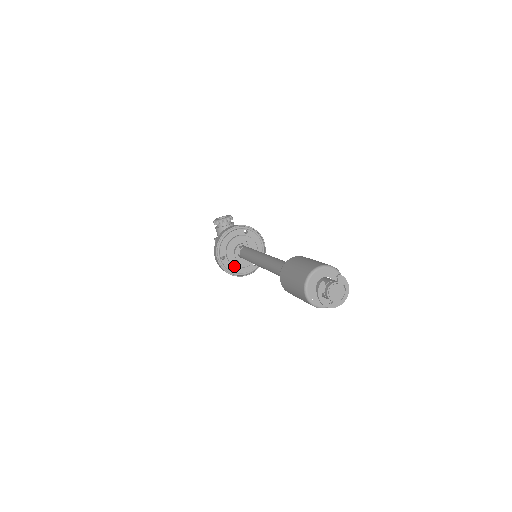
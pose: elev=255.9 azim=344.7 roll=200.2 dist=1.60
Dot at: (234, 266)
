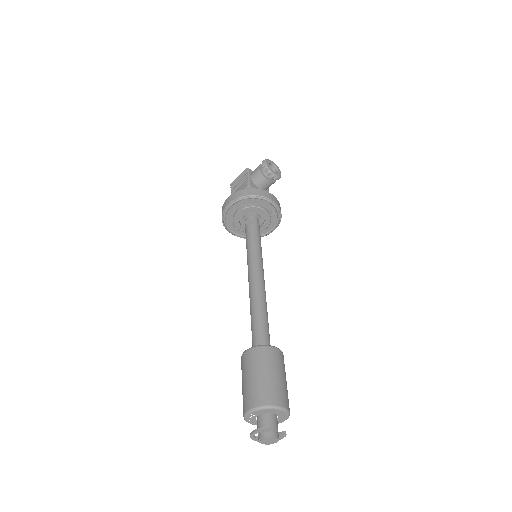
Dot at: (233, 220)
